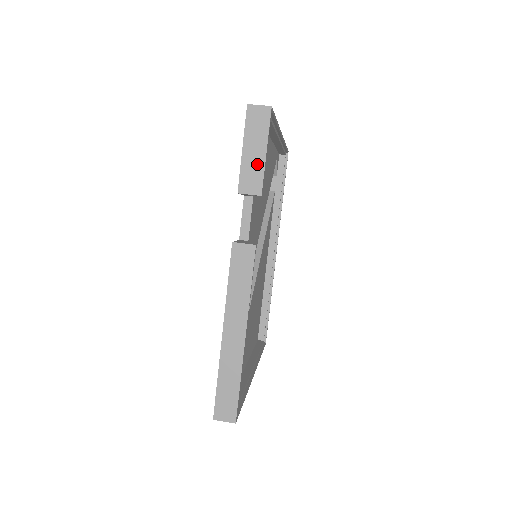
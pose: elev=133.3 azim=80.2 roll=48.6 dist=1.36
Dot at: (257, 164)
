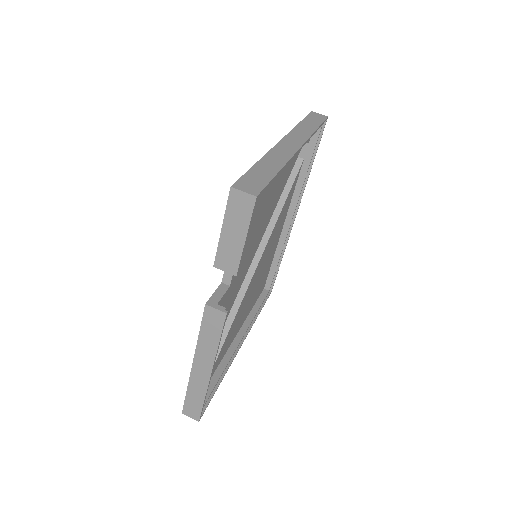
Dot at: (235, 247)
